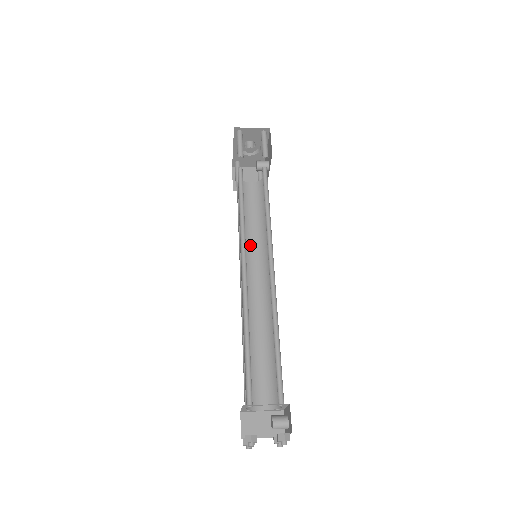
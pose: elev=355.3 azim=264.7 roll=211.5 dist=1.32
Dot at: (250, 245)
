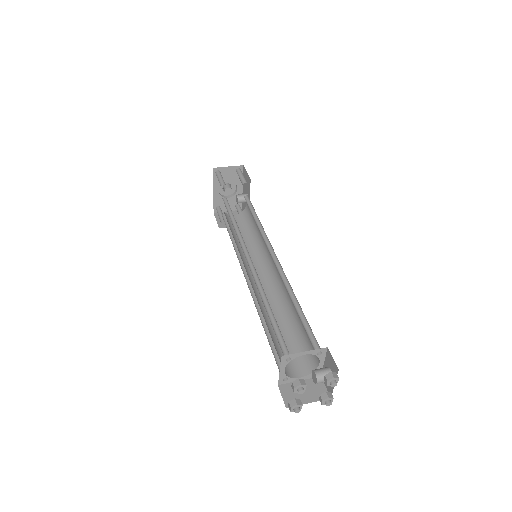
Dot at: occluded
